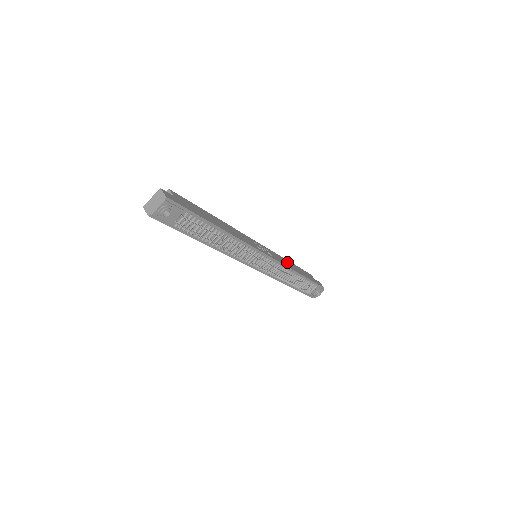
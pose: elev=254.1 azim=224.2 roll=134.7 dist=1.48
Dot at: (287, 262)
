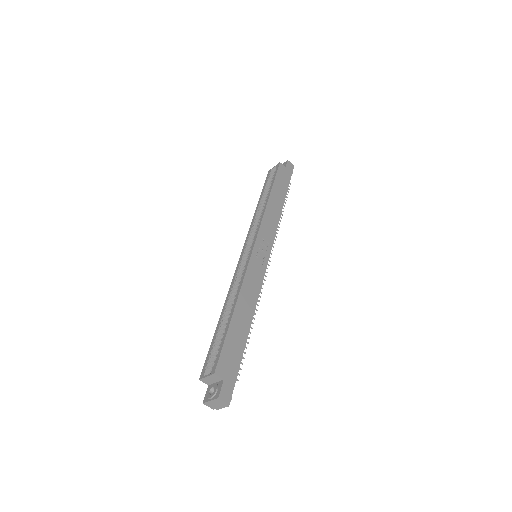
Dot at: (271, 208)
